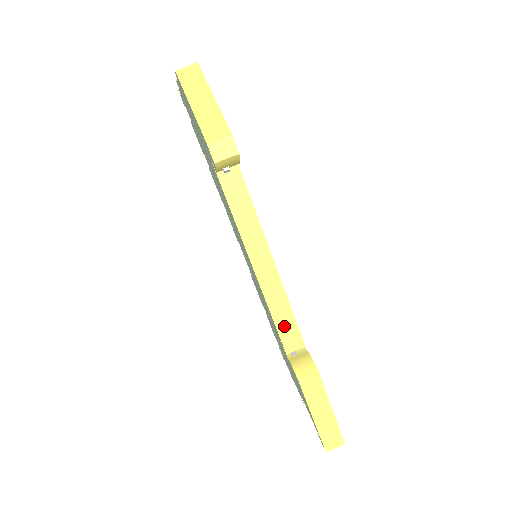
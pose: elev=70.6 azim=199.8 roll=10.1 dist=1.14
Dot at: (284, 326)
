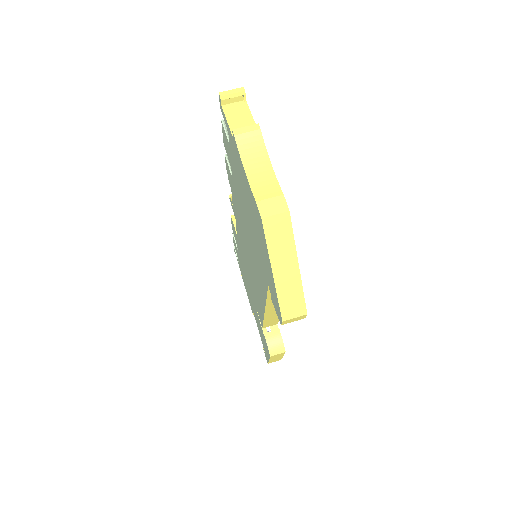
Dot at: (269, 322)
